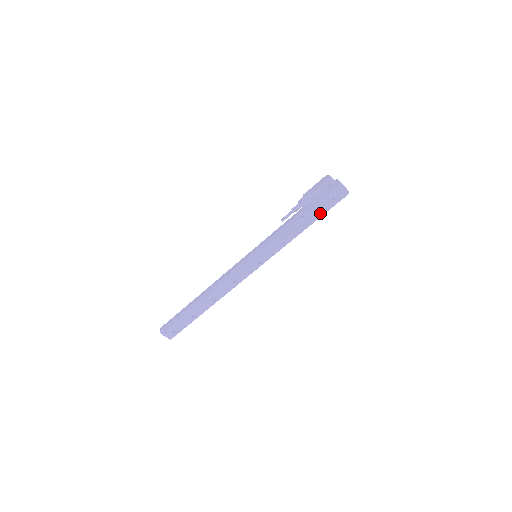
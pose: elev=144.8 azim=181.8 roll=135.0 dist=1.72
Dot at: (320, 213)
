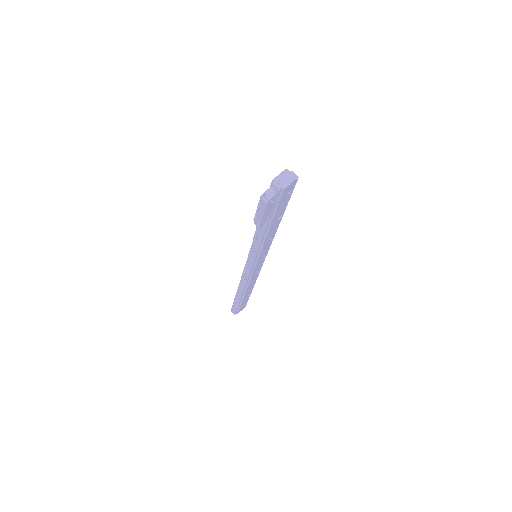
Dot at: (284, 207)
